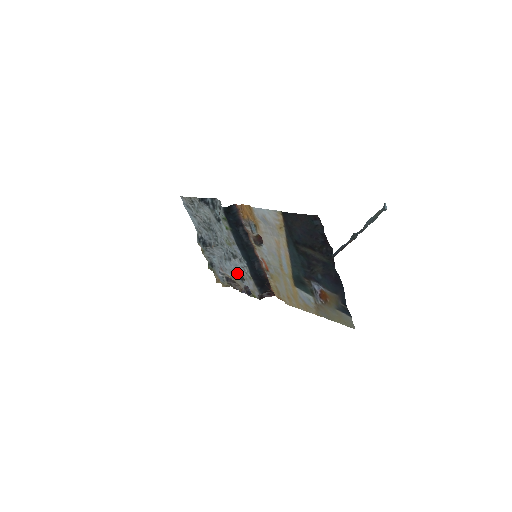
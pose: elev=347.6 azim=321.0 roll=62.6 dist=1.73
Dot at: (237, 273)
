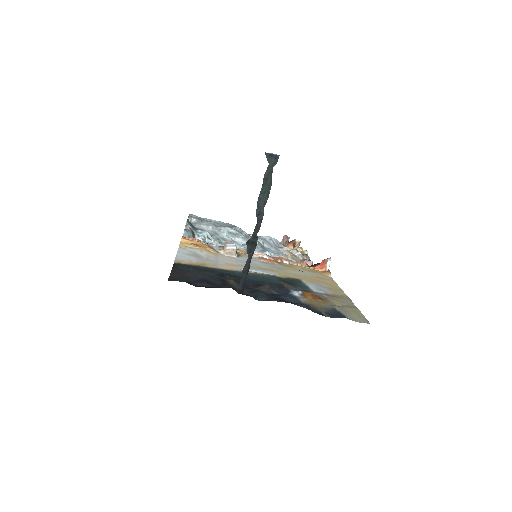
Dot at: occluded
